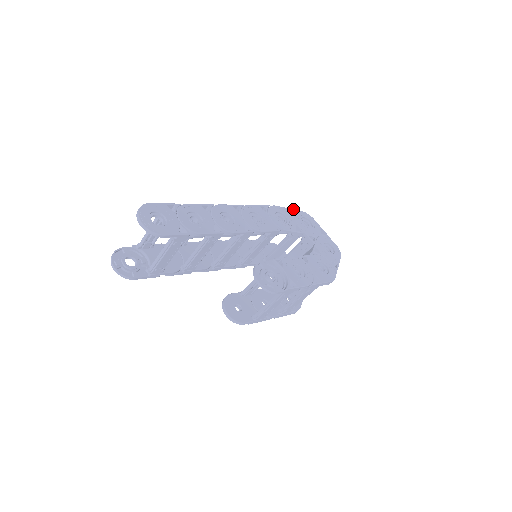
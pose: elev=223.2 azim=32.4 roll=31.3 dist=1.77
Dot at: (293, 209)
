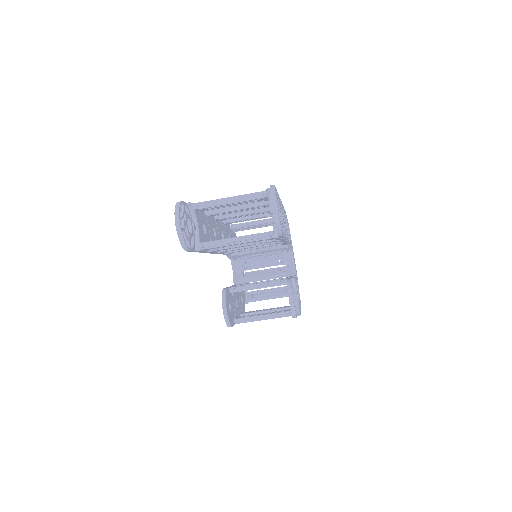
Dot at: occluded
